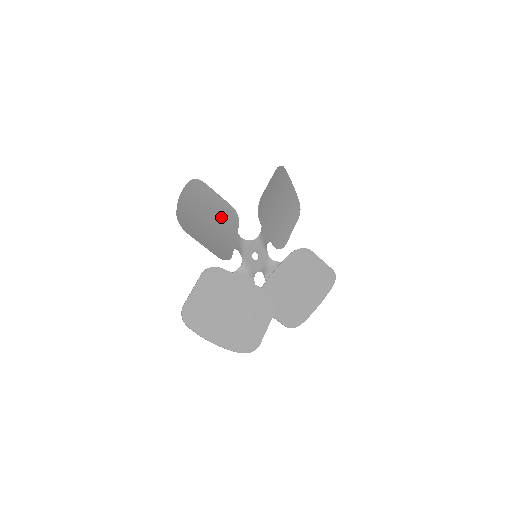
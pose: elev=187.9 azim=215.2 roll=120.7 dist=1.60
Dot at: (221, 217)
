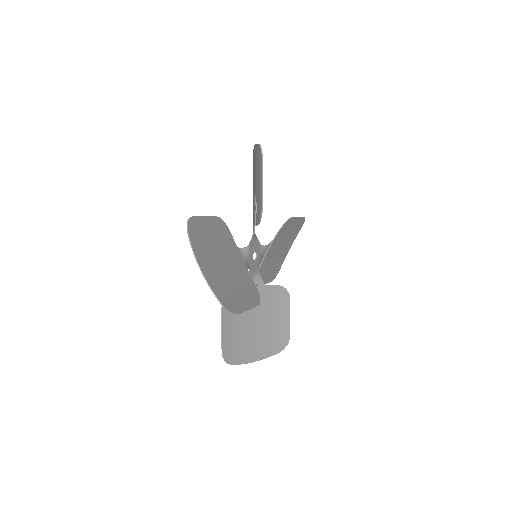
Dot at: (223, 245)
